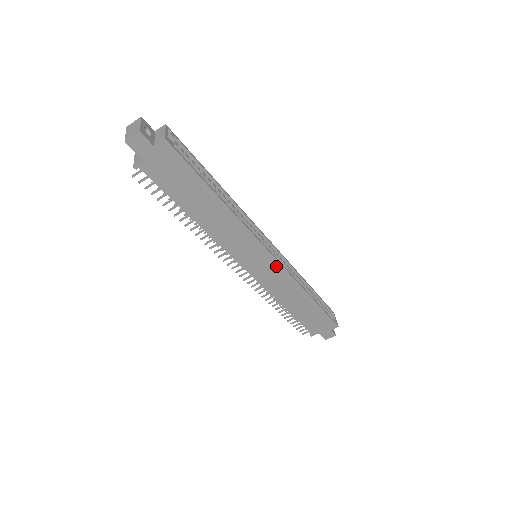
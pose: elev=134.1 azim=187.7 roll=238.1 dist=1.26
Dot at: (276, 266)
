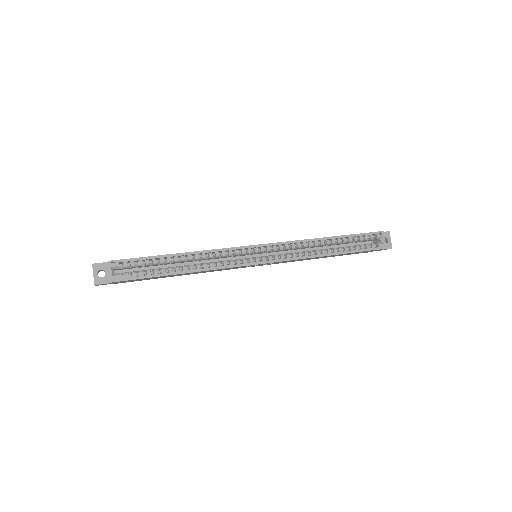
Dot at: (273, 262)
